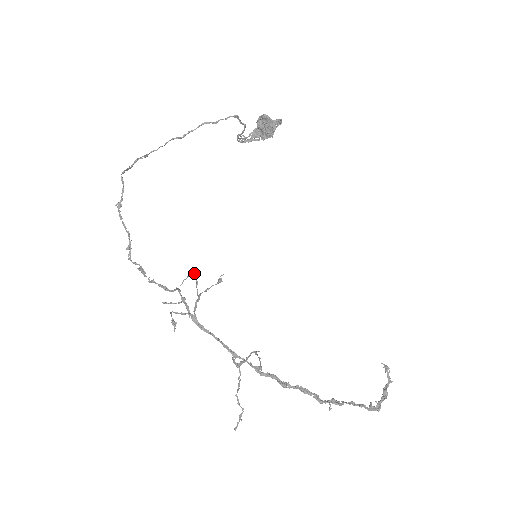
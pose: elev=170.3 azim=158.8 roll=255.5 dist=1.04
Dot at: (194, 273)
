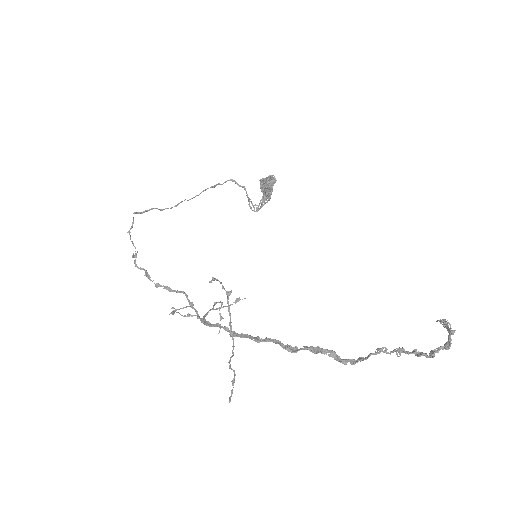
Dot at: occluded
